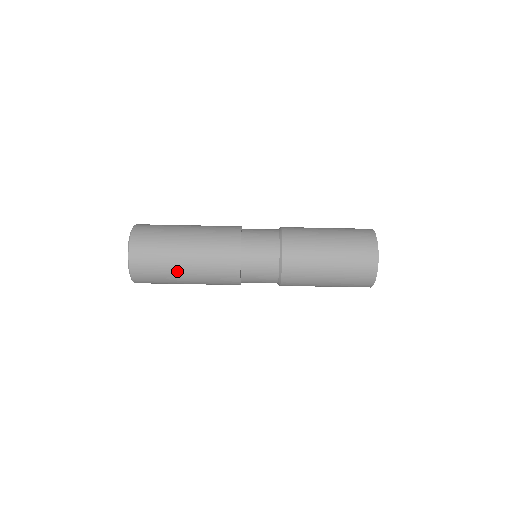
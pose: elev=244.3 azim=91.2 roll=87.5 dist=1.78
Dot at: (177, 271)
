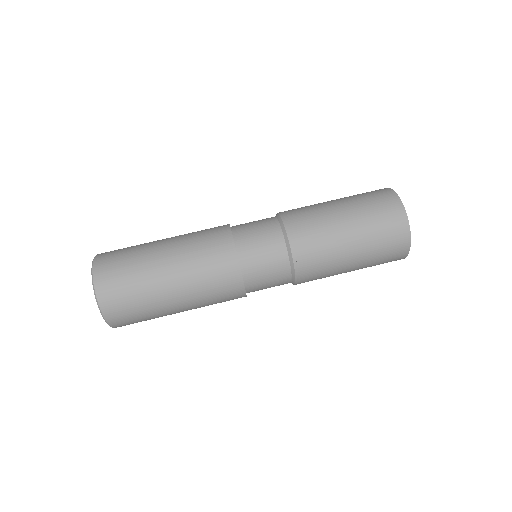
Dot at: (159, 286)
